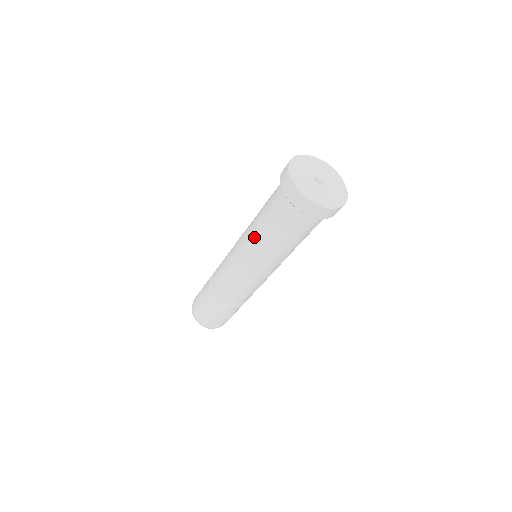
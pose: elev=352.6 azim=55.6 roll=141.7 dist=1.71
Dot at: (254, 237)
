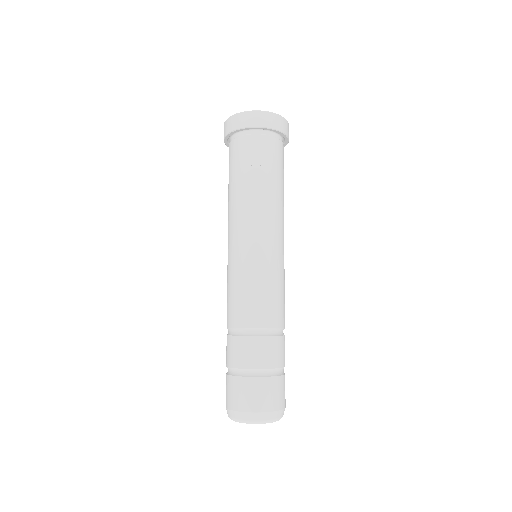
Dot at: (228, 210)
